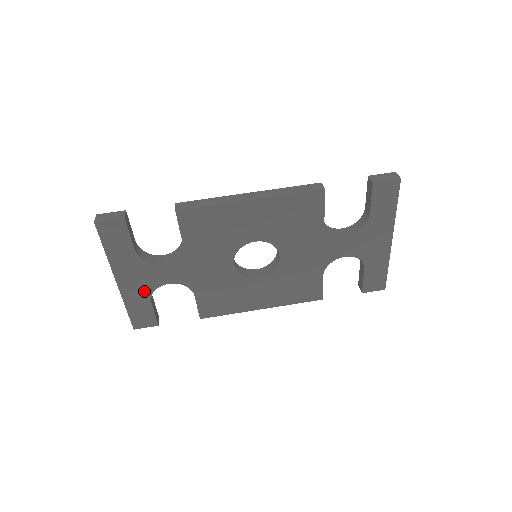
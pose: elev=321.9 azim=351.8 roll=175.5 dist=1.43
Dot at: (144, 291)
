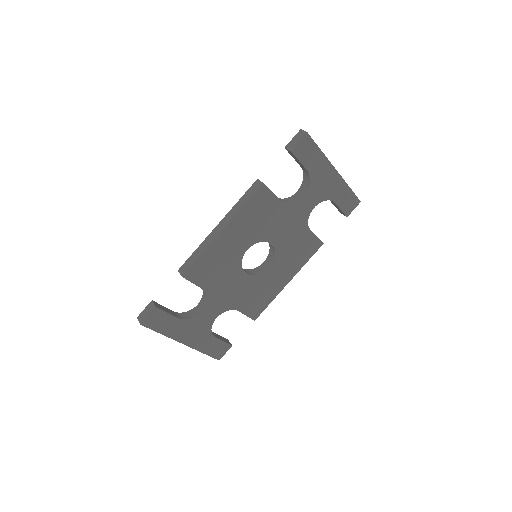
Dot at: (205, 335)
